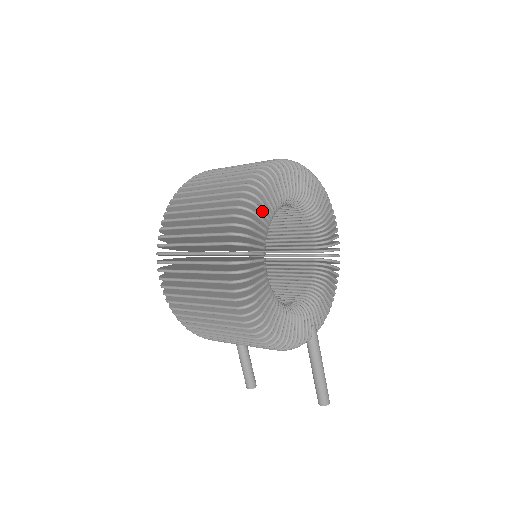
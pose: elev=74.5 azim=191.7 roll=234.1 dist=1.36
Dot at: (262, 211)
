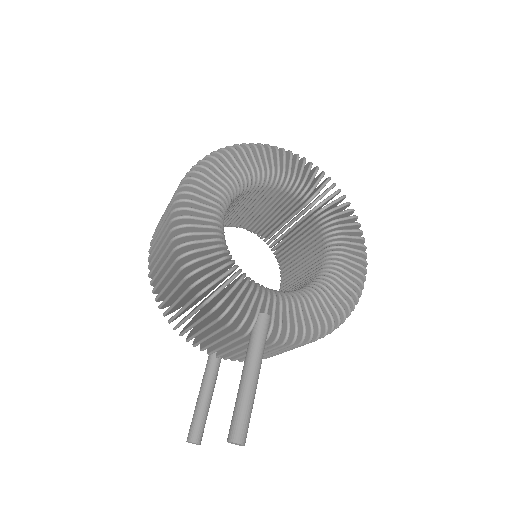
Dot at: (247, 157)
